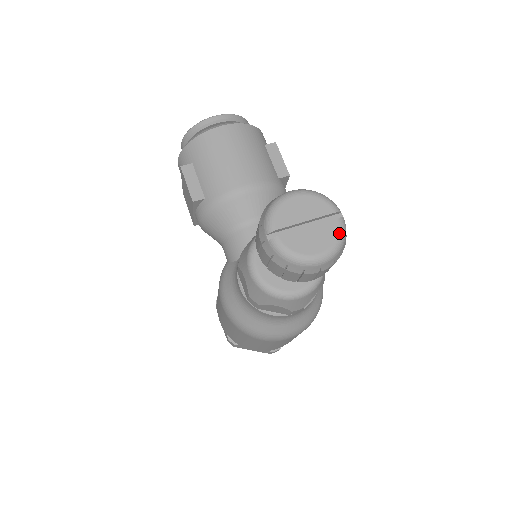
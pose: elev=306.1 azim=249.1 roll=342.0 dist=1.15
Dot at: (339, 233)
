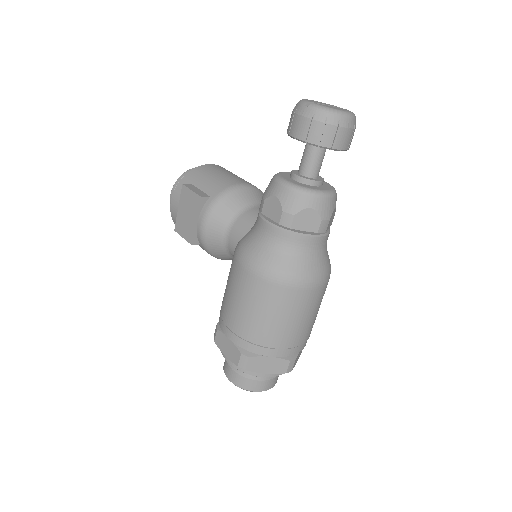
Dot at: (350, 111)
